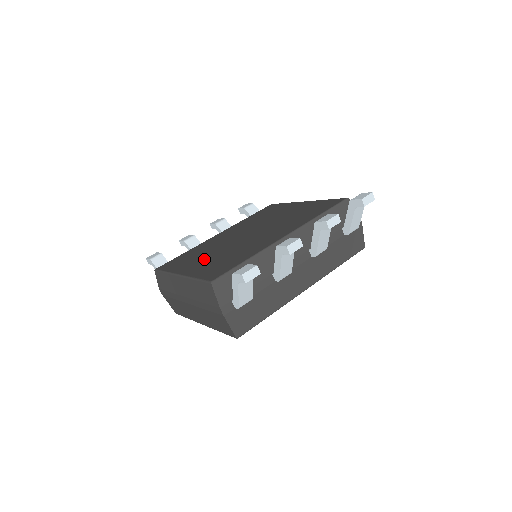
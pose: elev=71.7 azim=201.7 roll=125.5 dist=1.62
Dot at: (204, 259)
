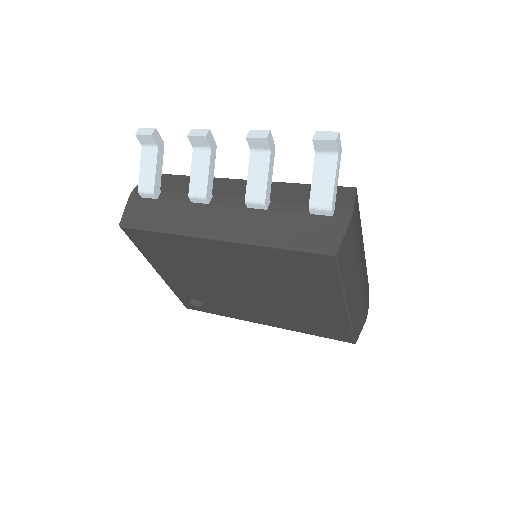
Dot at: occluded
